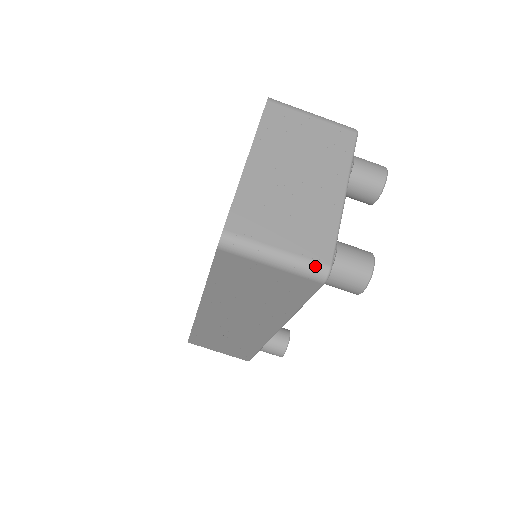
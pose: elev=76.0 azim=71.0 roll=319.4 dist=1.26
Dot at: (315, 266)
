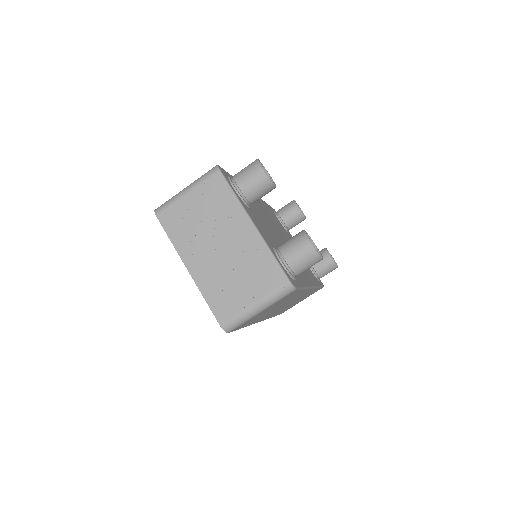
Dot at: (281, 290)
